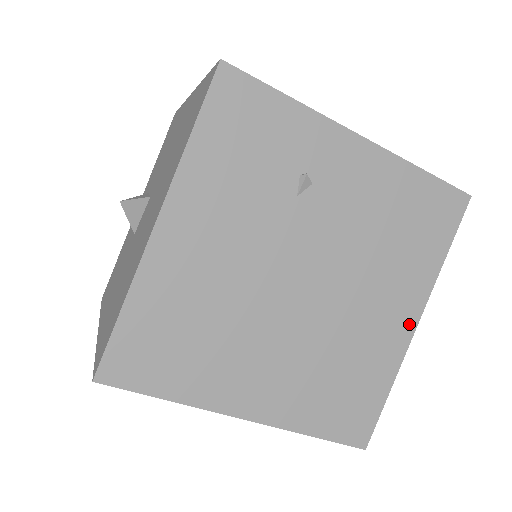
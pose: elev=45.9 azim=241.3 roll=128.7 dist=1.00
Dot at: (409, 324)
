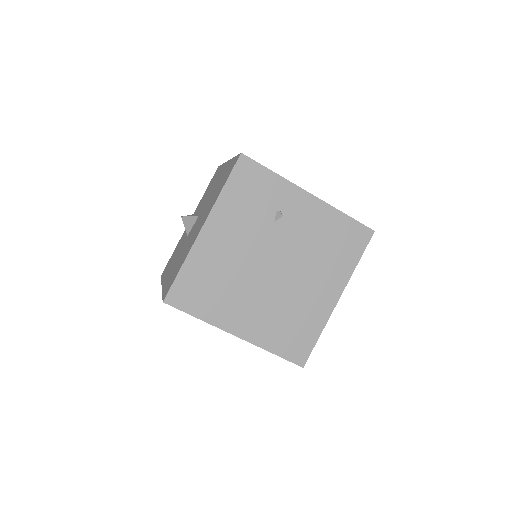
Dot at: (334, 299)
